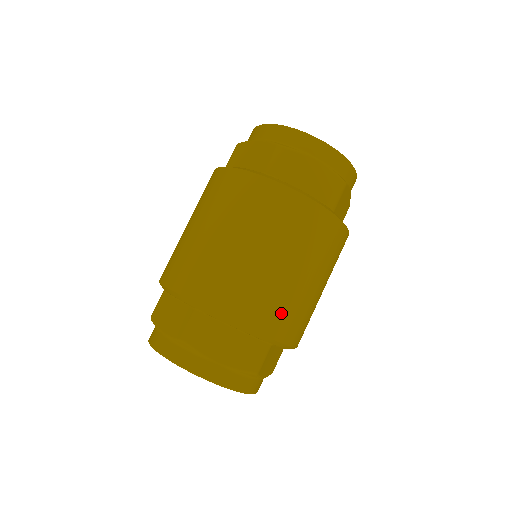
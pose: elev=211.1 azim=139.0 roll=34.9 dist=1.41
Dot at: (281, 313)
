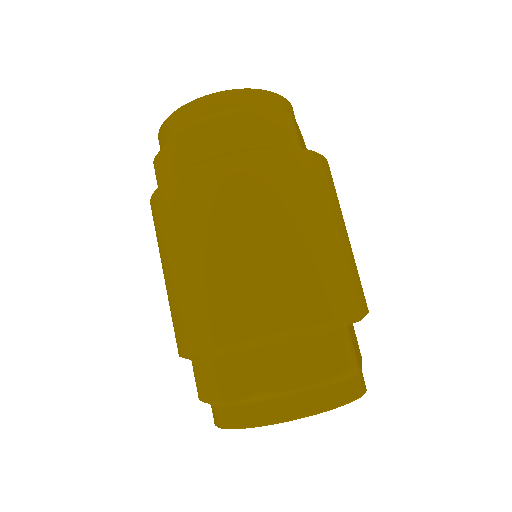
Dot at: occluded
